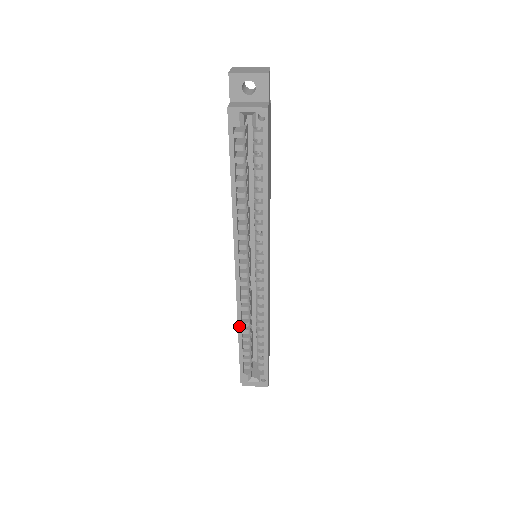
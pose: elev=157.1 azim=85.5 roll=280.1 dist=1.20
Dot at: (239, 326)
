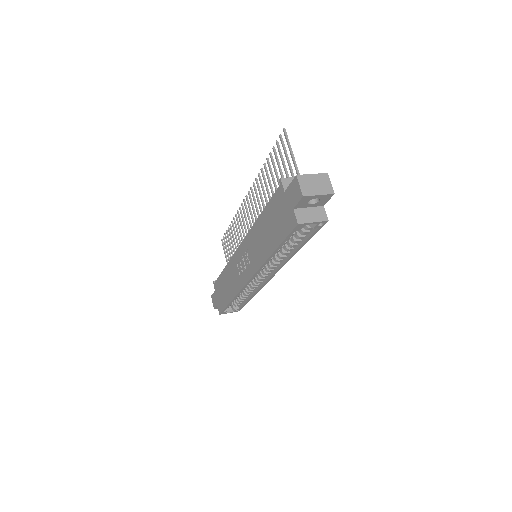
Dot at: (235, 298)
